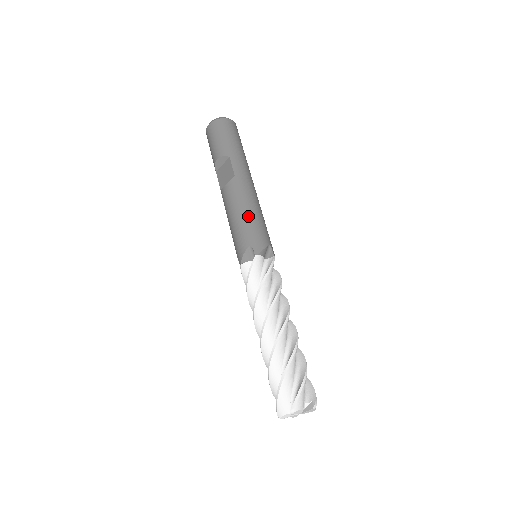
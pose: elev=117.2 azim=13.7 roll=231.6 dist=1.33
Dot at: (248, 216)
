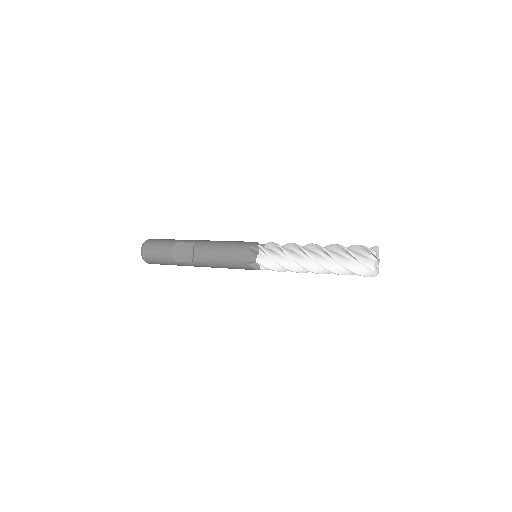
Dot at: (228, 243)
